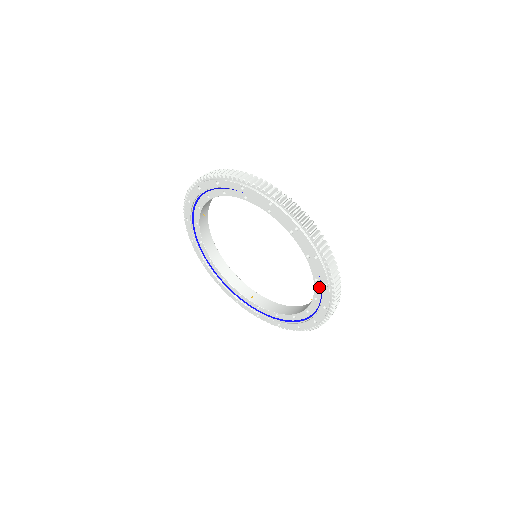
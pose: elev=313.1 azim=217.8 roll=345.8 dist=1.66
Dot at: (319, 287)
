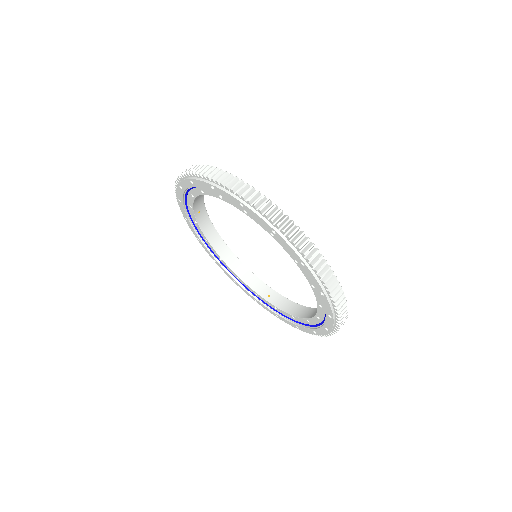
Dot at: (318, 294)
